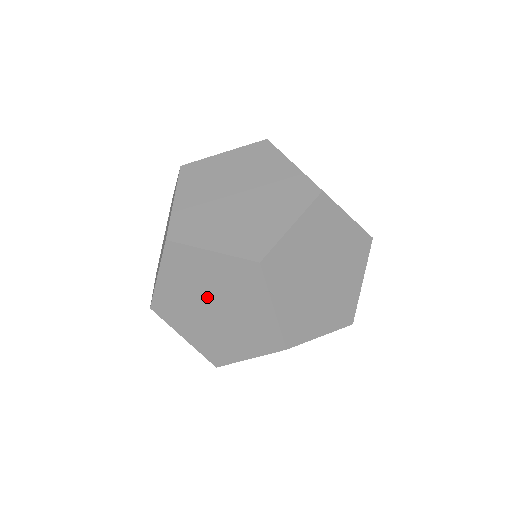
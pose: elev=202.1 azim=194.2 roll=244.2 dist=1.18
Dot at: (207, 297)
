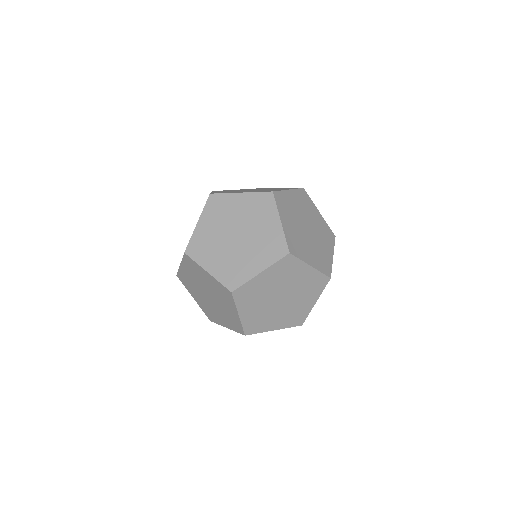
Dot at: (283, 291)
